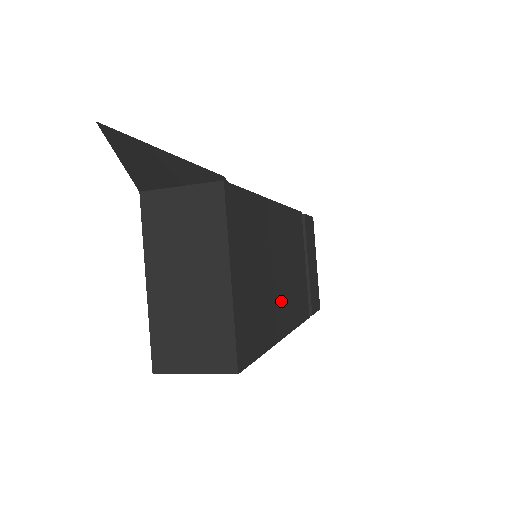
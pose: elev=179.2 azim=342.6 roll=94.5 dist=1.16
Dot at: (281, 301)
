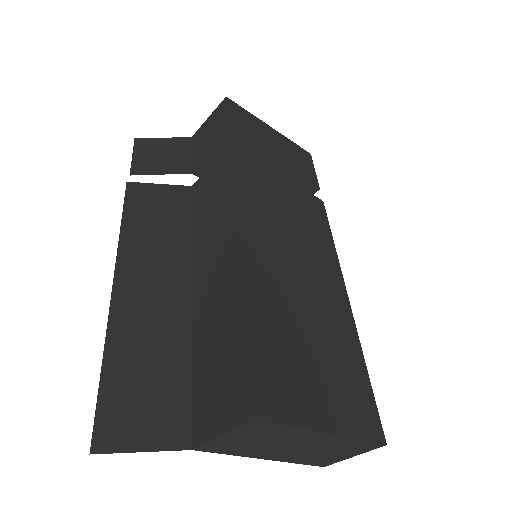
Dot at: (323, 289)
